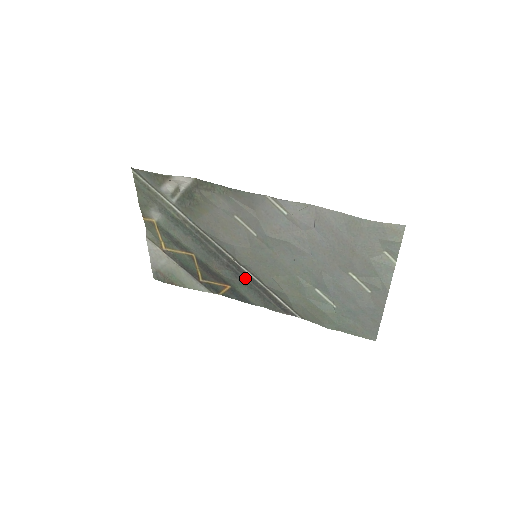
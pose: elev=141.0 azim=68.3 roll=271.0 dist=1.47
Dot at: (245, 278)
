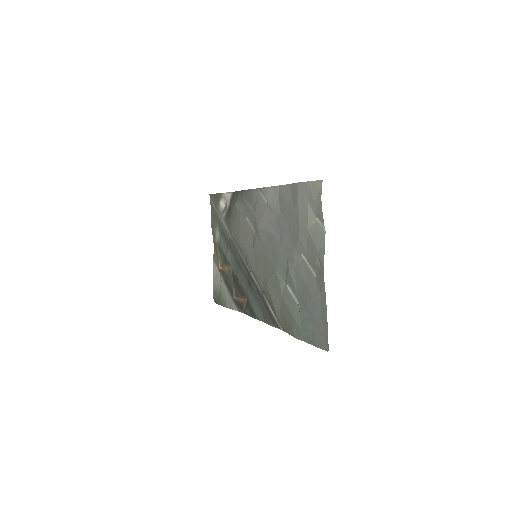
Dot at: (253, 286)
